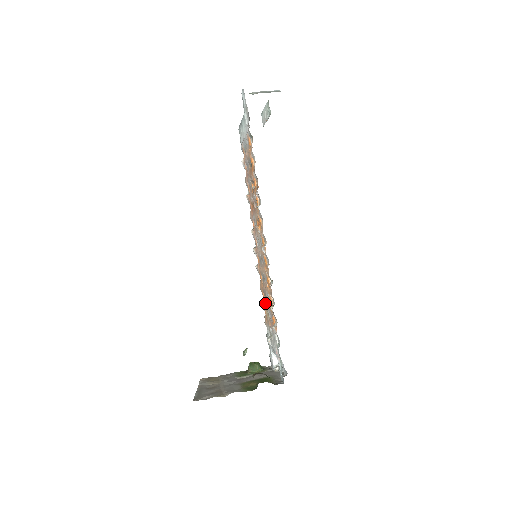
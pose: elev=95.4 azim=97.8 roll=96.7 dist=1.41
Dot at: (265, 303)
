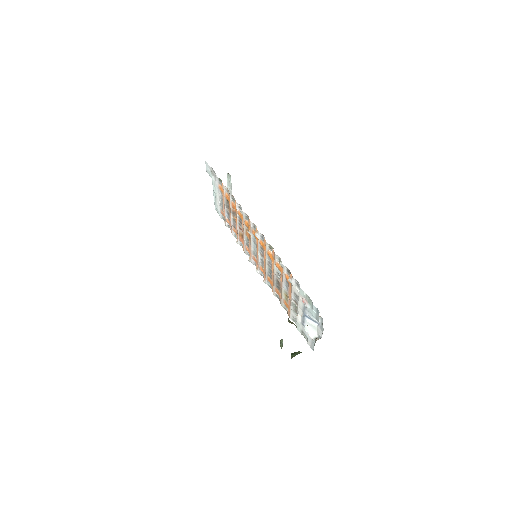
Dot at: (280, 292)
